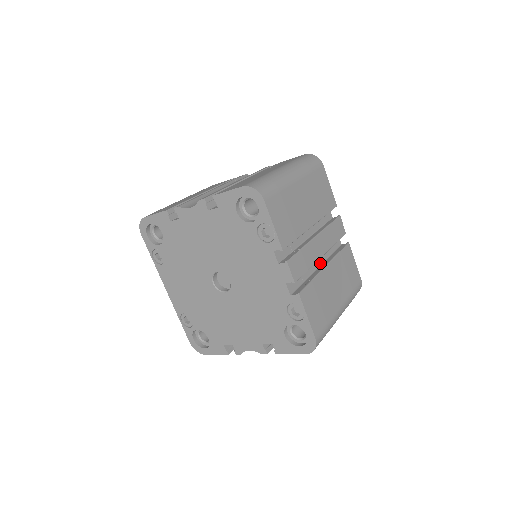
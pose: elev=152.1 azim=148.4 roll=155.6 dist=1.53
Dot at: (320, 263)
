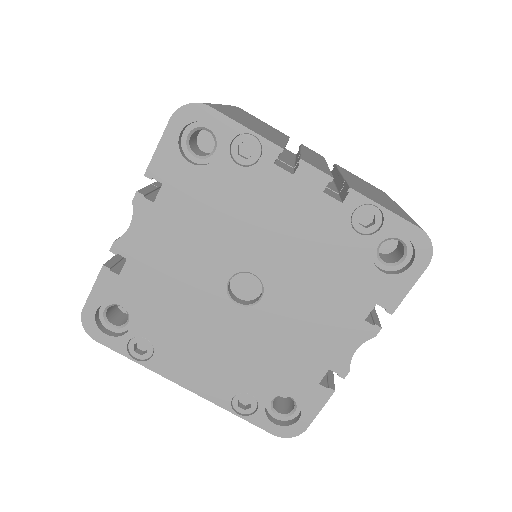
Dot at: occluded
